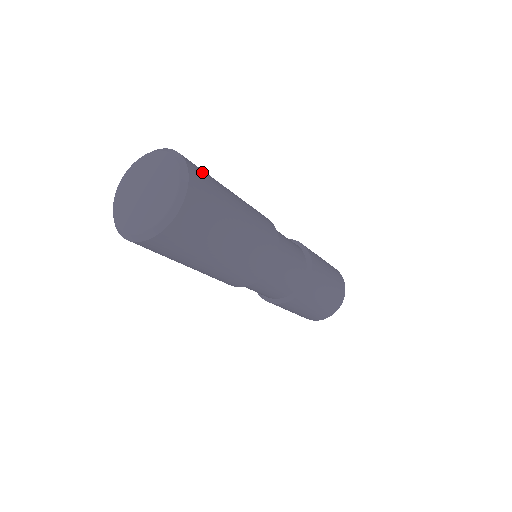
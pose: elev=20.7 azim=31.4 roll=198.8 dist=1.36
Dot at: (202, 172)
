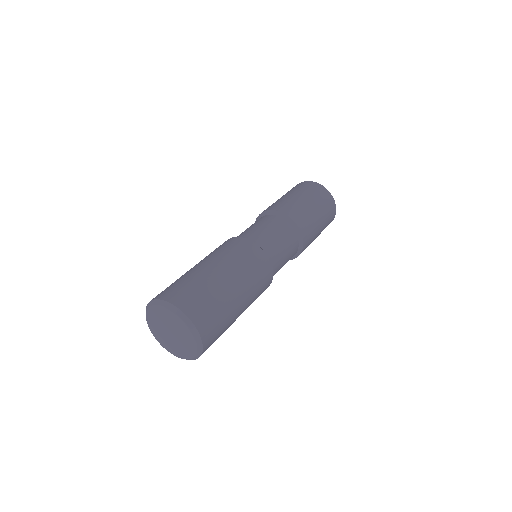
Dot at: (200, 303)
